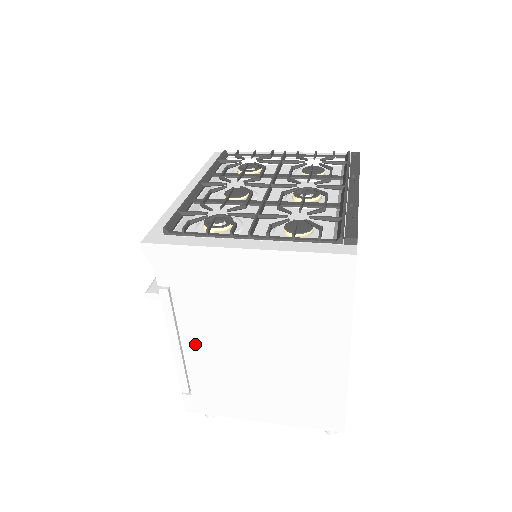
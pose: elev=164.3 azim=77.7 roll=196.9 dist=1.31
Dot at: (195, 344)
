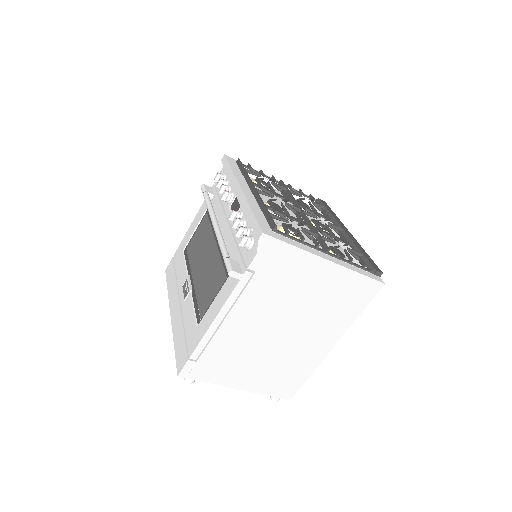
Dot at: (237, 320)
